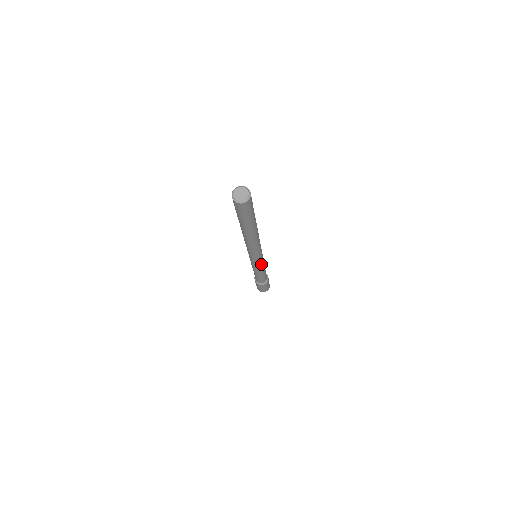
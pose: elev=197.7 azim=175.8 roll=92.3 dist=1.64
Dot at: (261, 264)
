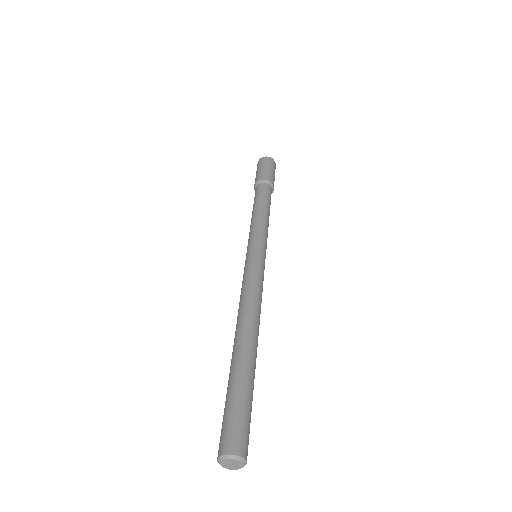
Dot at: occluded
